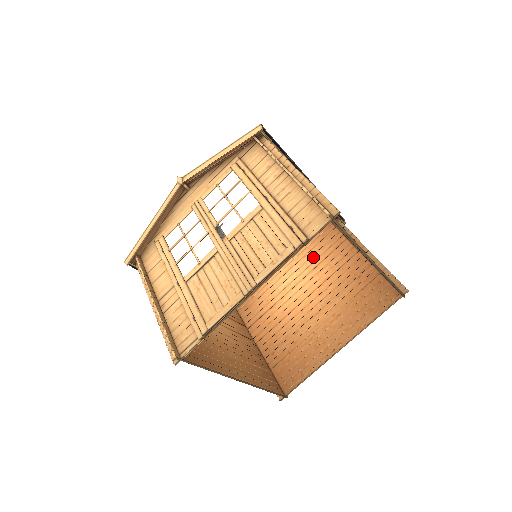
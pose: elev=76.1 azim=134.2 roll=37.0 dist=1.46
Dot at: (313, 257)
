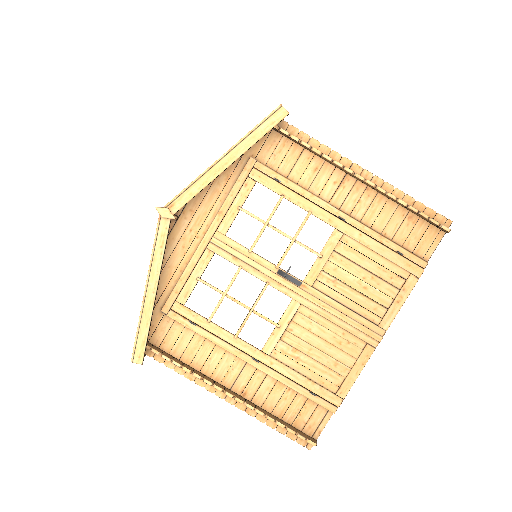
Dot at: occluded
